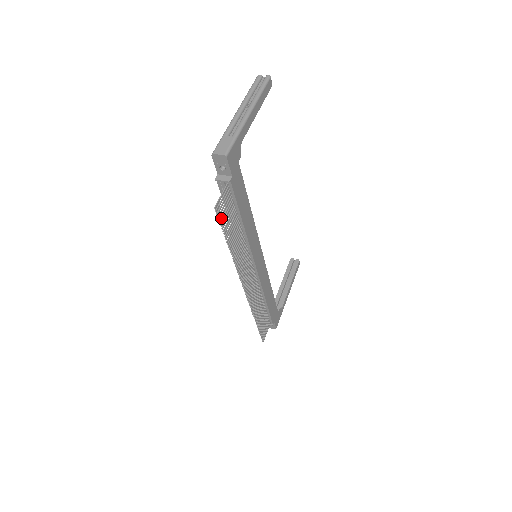
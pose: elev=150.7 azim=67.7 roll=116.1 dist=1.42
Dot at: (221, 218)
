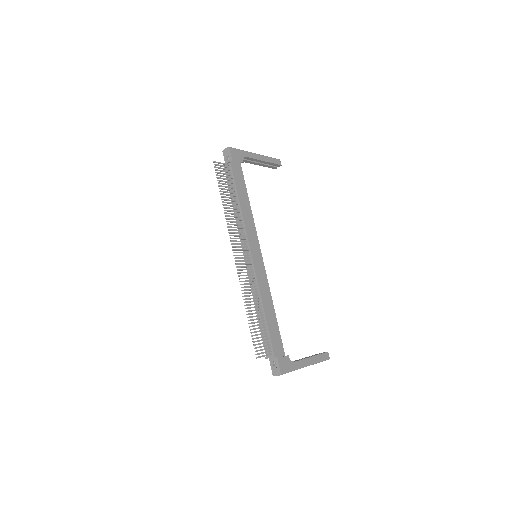
Dot at: (218, 175)
